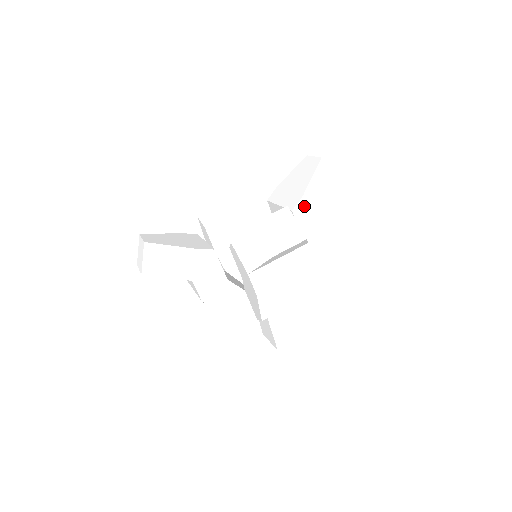
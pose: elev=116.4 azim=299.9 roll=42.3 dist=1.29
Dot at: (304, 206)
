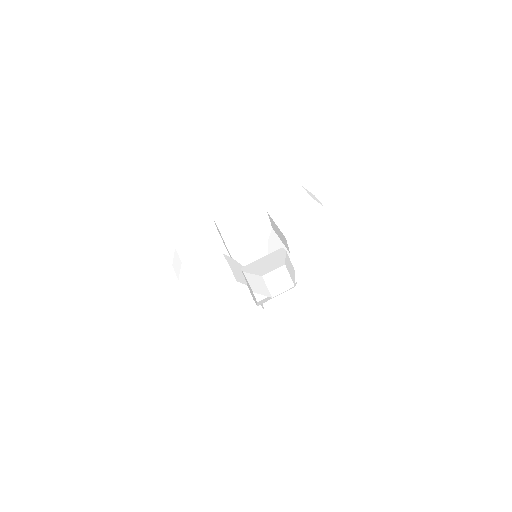
Dot at: (295, 234)
